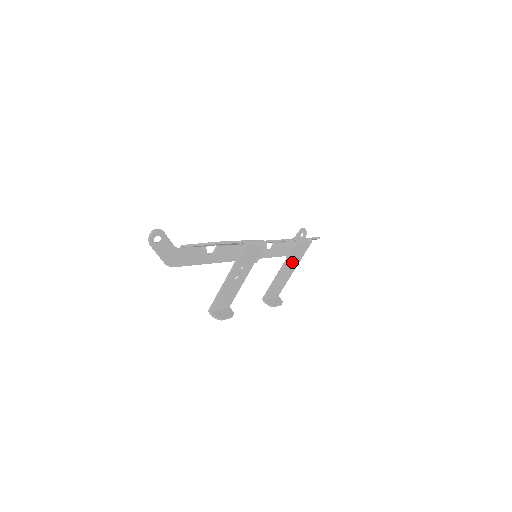
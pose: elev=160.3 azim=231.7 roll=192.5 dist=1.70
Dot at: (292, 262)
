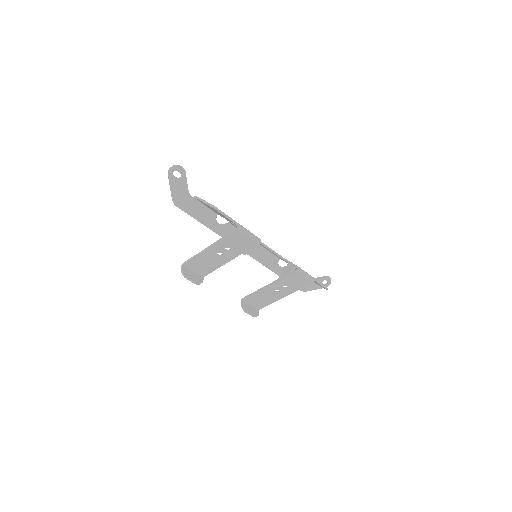
Dot at: (286, 287)
